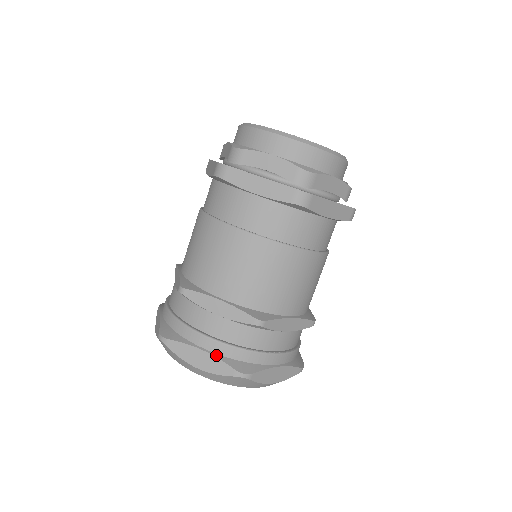
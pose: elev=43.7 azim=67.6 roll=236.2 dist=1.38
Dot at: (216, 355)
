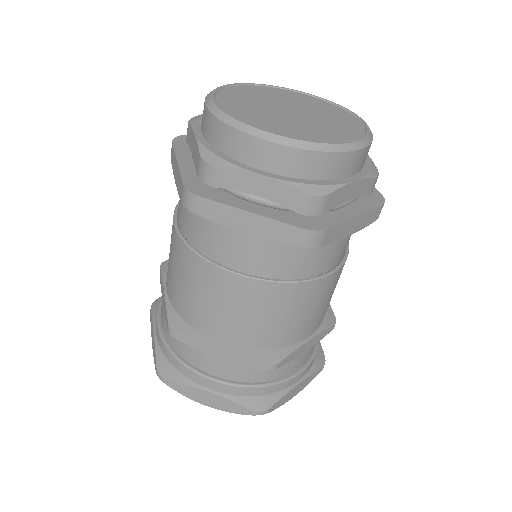
Dot at: (226, 396)
